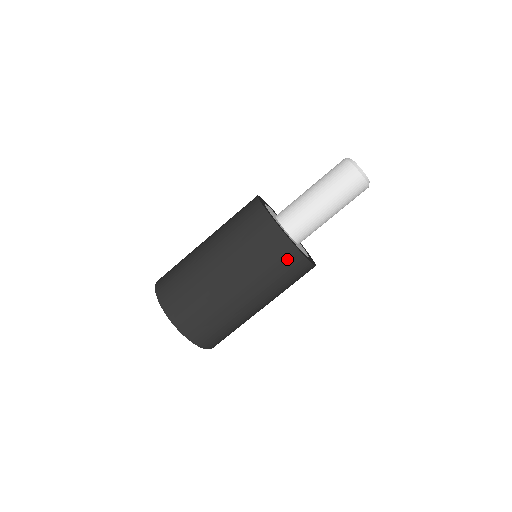
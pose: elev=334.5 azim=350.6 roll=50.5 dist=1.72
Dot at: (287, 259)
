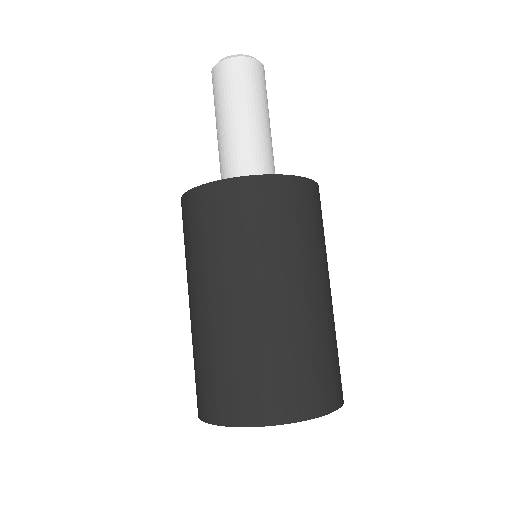
Dot at: (263, 198)
